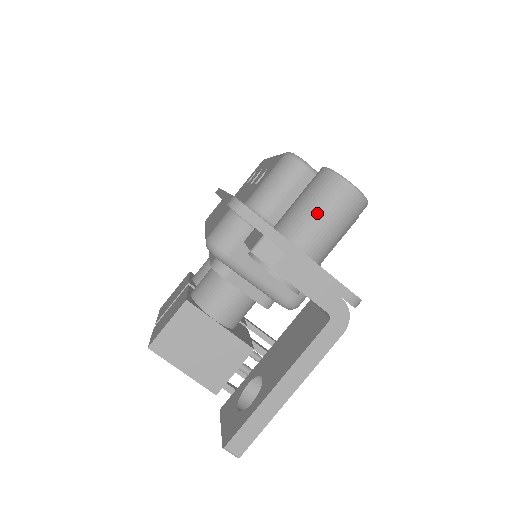
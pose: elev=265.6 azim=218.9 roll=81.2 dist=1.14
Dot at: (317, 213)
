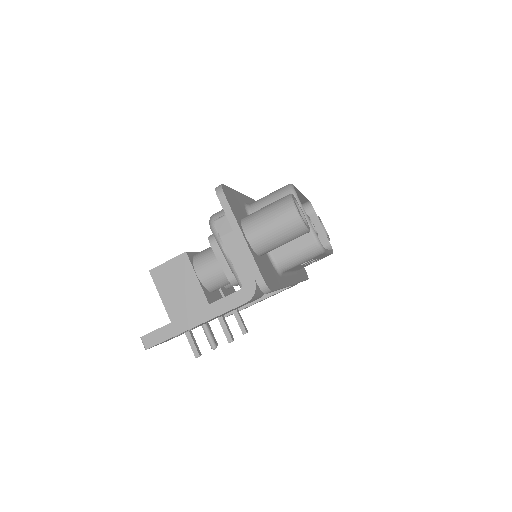
Dot at: (266, 217)
